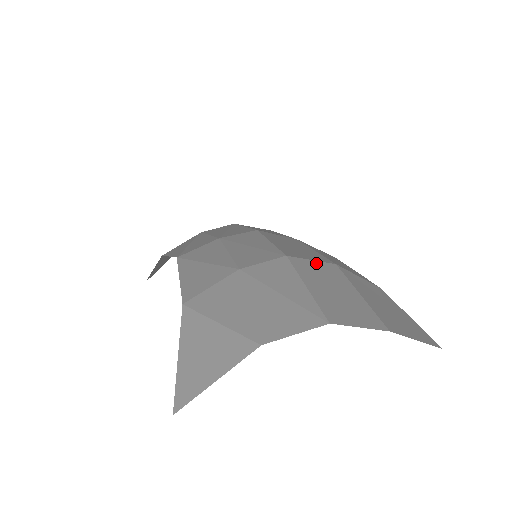
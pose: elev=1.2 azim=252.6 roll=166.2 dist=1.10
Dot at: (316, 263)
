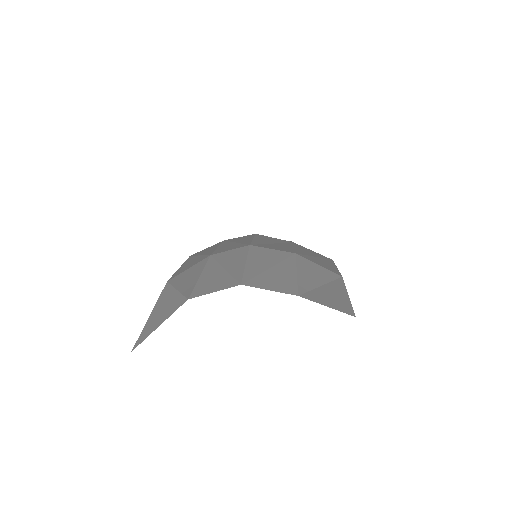
Dot at: (274, 251)
